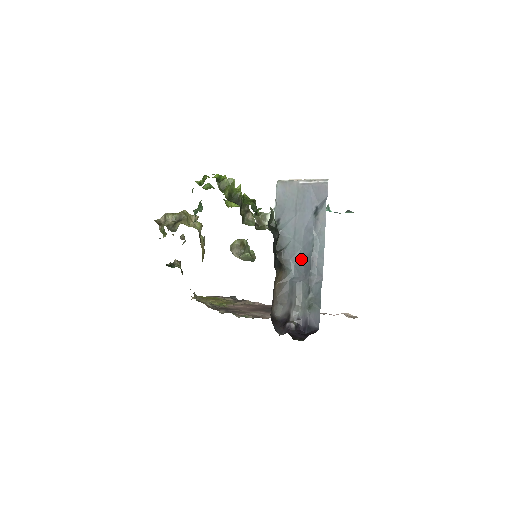
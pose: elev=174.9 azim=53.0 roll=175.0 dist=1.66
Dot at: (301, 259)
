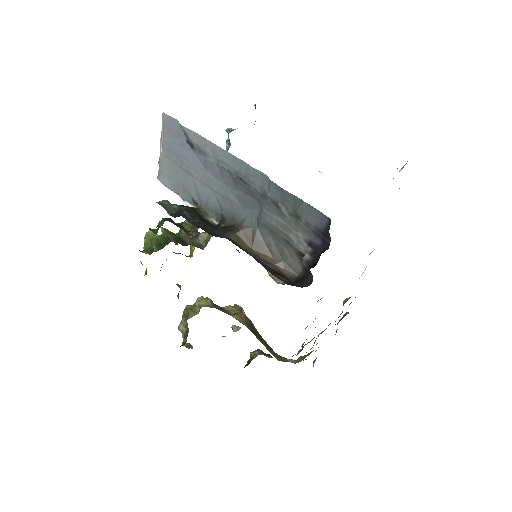
Dot at: (238, 195)
